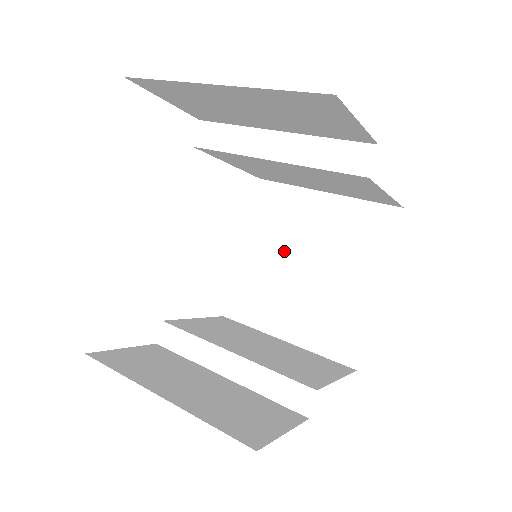
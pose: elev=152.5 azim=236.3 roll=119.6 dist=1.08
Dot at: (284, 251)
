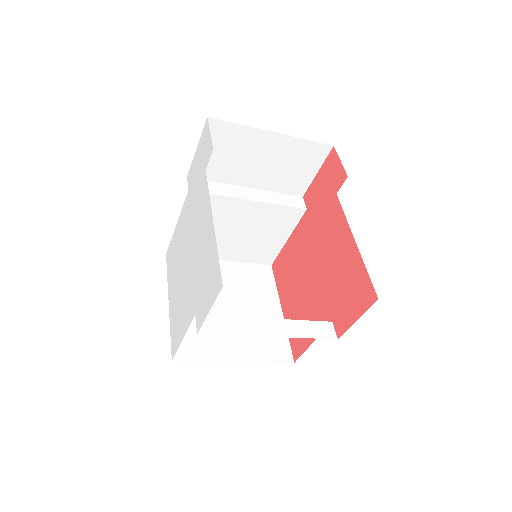
Dot at: occluded
